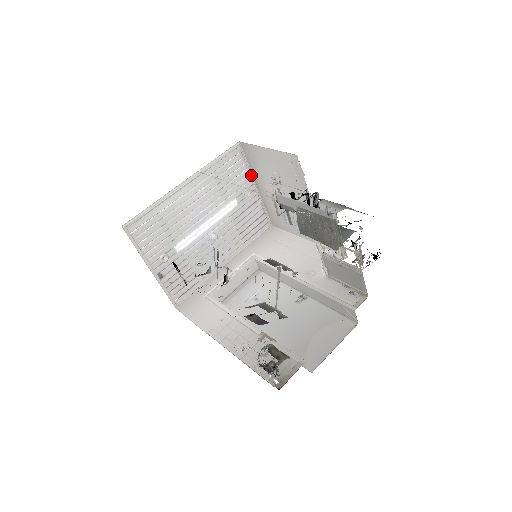
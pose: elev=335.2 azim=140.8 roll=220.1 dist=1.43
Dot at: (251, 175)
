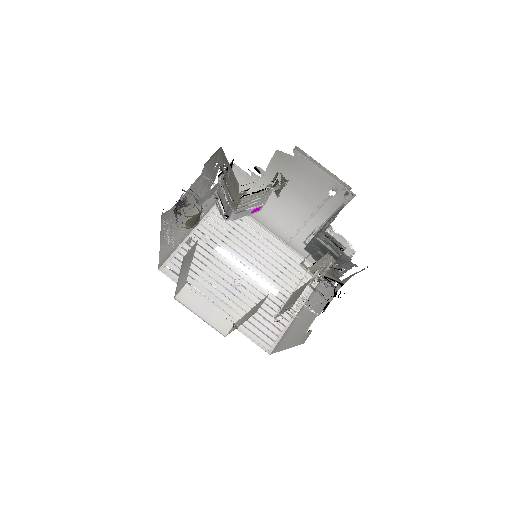
Dot at: (305, 300)
